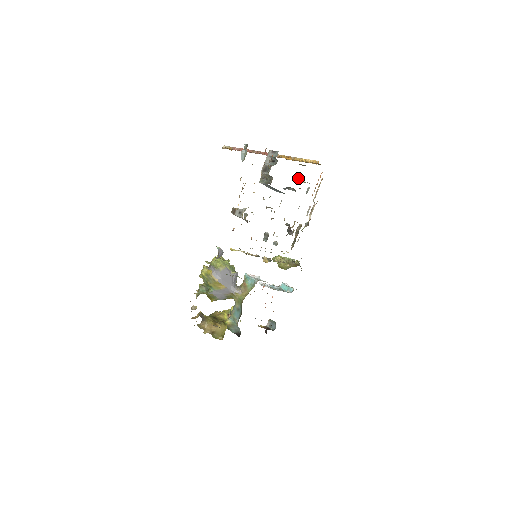
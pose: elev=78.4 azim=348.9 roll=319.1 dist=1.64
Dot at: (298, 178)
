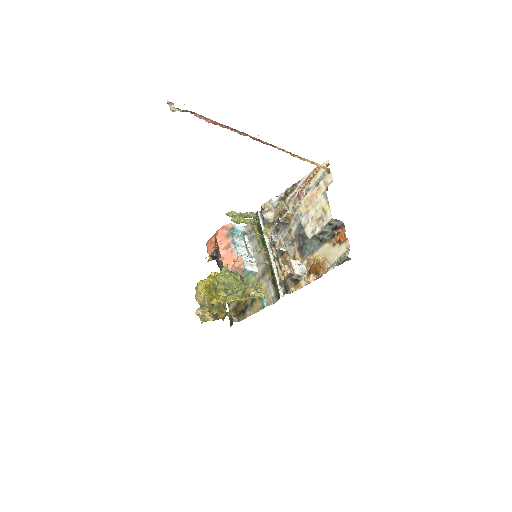
Dot at: occluded
